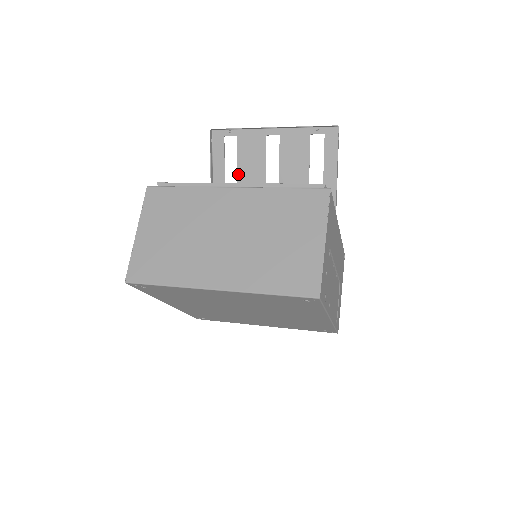
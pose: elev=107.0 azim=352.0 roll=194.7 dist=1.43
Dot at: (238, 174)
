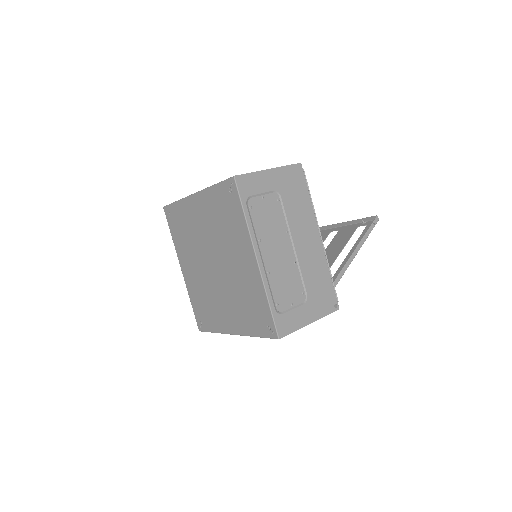
Dot at: occluded
